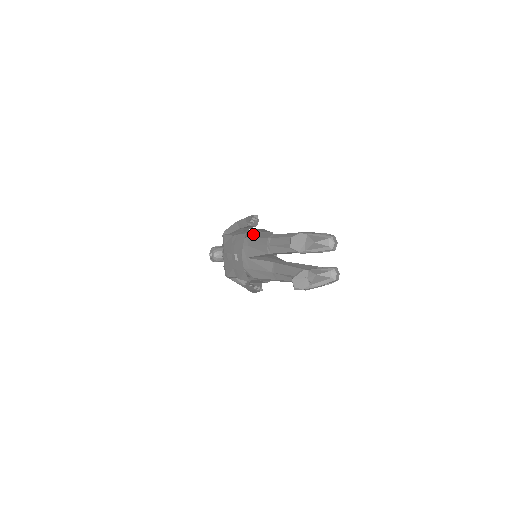
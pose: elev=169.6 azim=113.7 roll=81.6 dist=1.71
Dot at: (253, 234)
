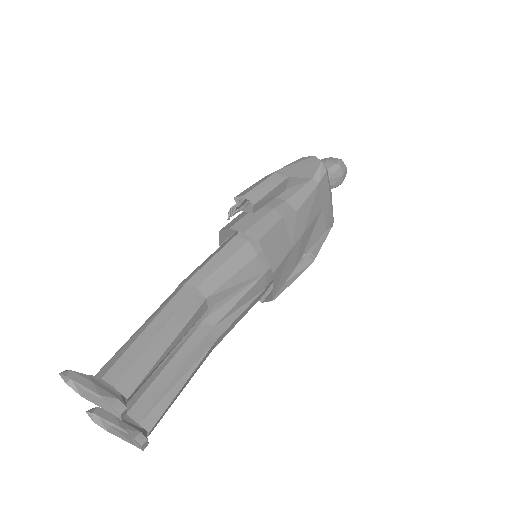
Dot at: occluded
